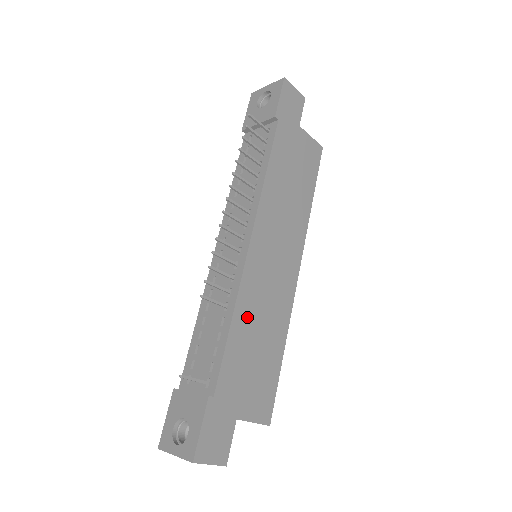
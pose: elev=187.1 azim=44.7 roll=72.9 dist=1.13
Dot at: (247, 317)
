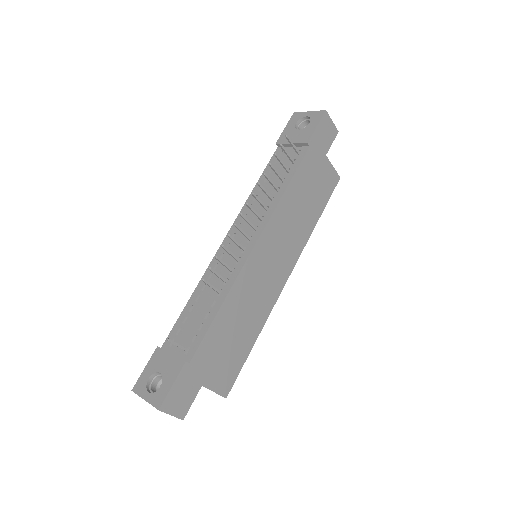
Dot at: (234, 306)
